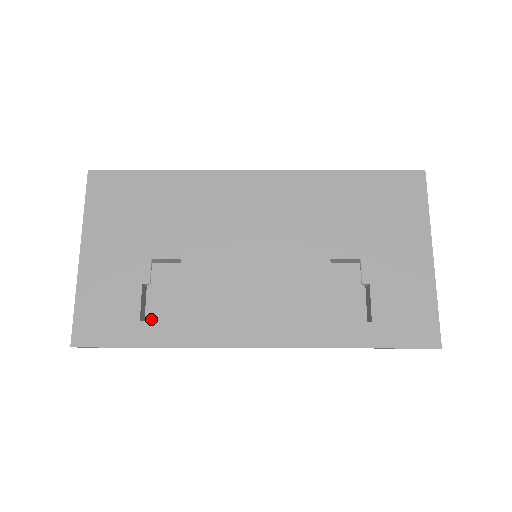
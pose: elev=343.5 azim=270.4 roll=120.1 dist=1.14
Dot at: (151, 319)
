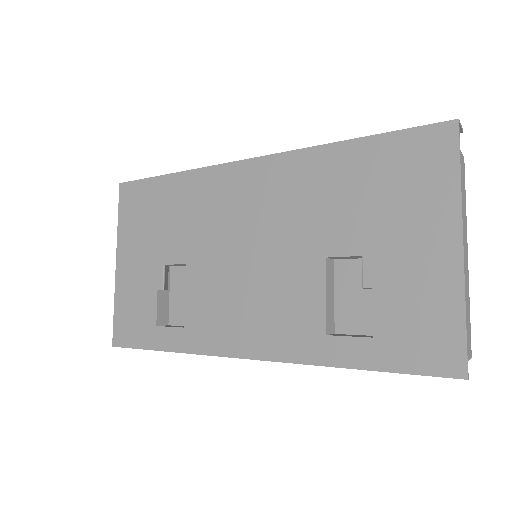
Dot at: (173, 322)
